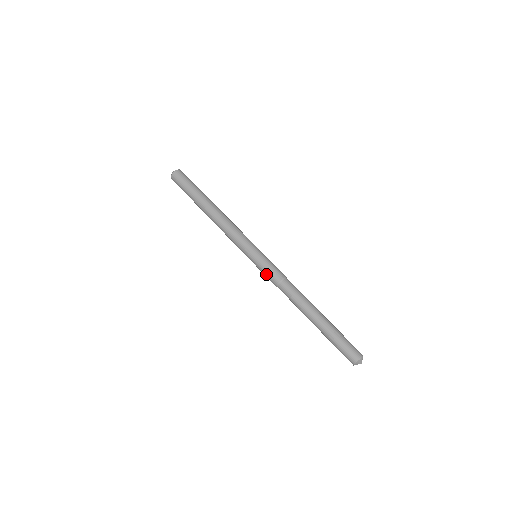
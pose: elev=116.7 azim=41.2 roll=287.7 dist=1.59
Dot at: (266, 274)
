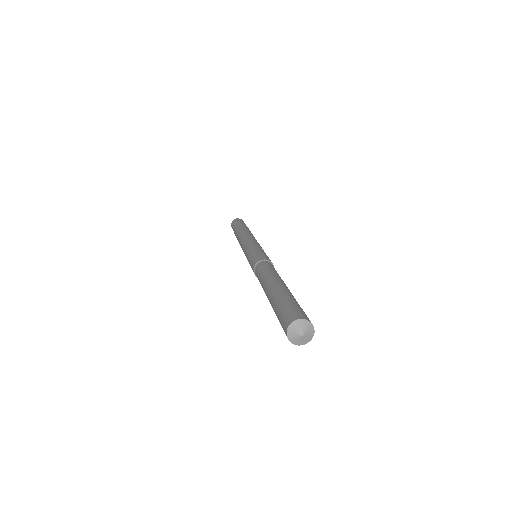
Dot at: (257, 254)
